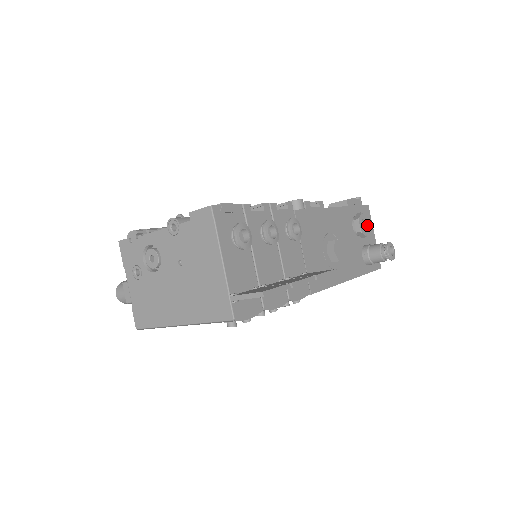
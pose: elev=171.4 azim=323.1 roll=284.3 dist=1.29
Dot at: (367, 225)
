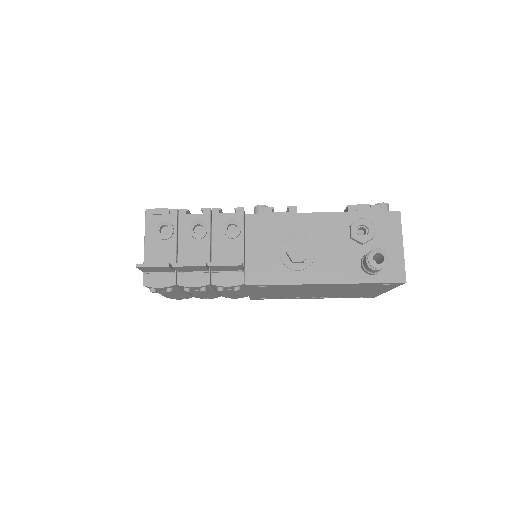
Dot at: (370, 231)
